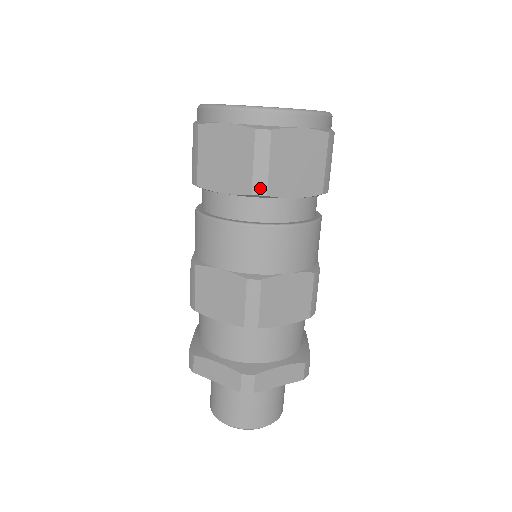
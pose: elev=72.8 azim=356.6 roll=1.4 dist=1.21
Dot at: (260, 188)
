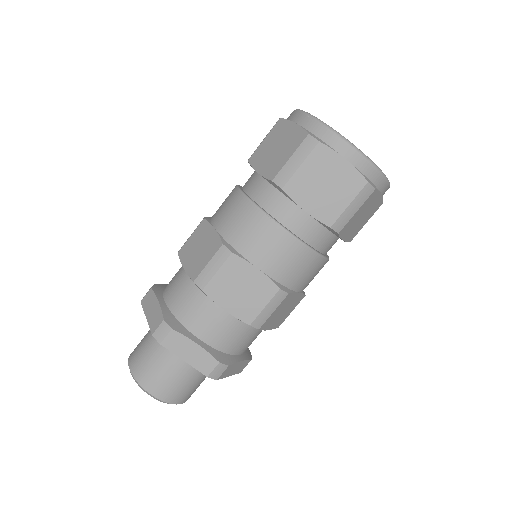
Dot at: (281, 180)
